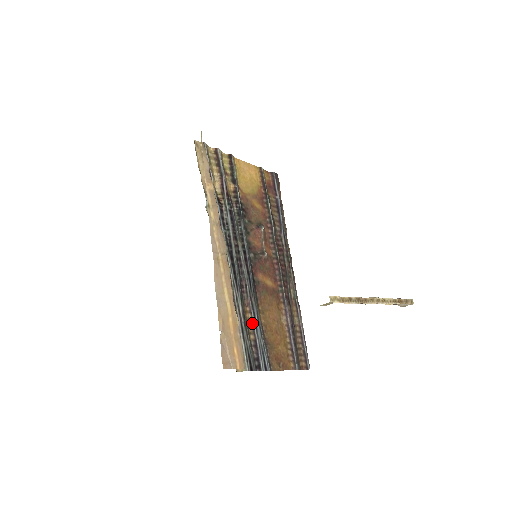
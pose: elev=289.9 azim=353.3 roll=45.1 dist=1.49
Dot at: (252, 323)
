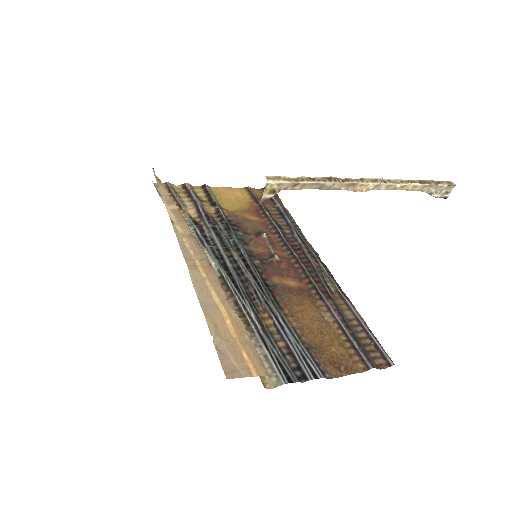
Dot at: (276, 329)
